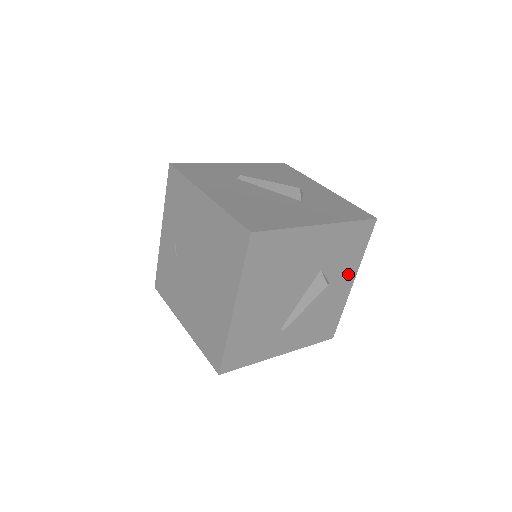
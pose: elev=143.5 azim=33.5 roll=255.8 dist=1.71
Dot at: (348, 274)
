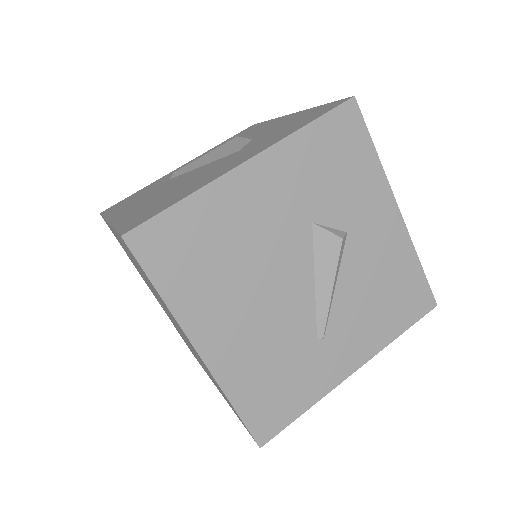
Dot at: (376, 203)
